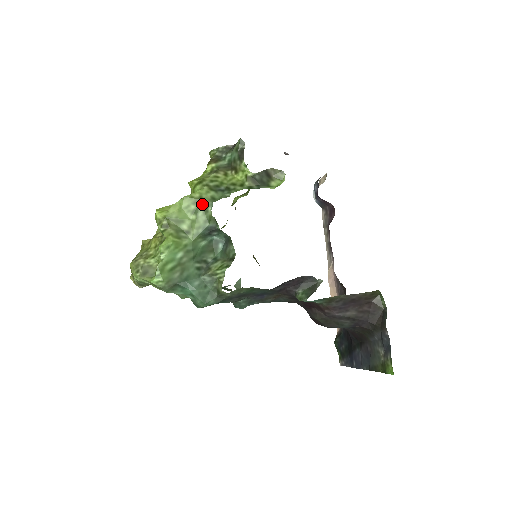
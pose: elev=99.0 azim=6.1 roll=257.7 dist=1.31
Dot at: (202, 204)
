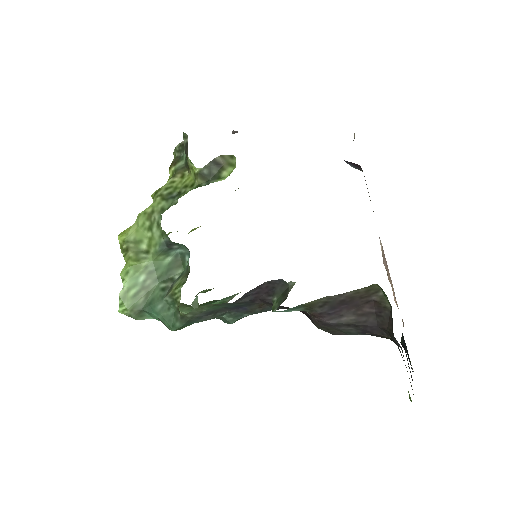
Dot at: (154, 218)
